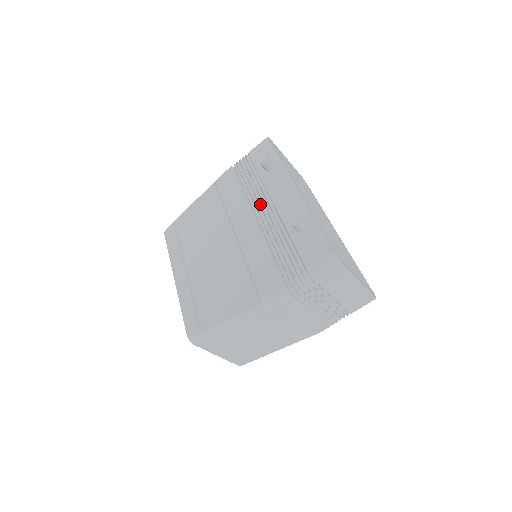
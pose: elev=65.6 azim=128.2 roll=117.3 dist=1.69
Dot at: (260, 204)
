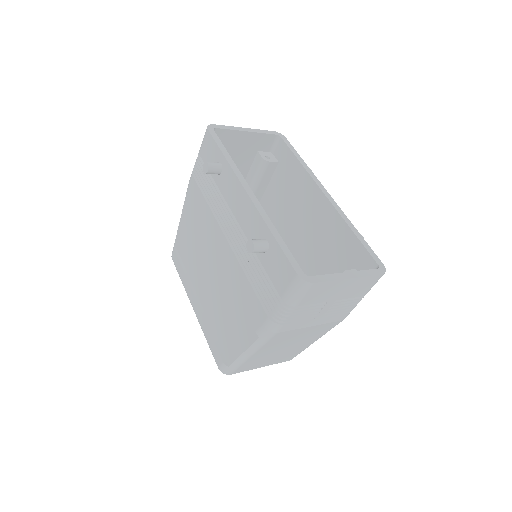
Dot at: (225, 218)
